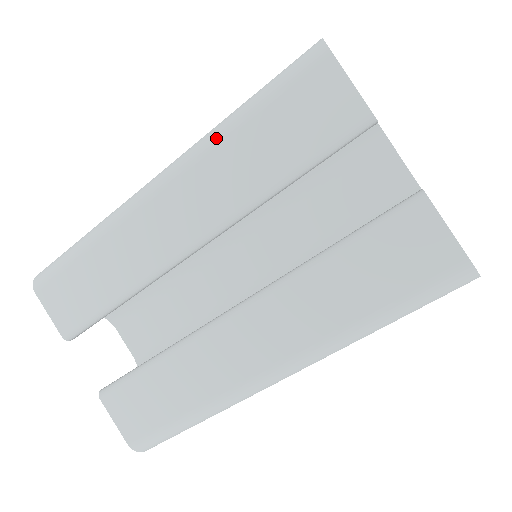
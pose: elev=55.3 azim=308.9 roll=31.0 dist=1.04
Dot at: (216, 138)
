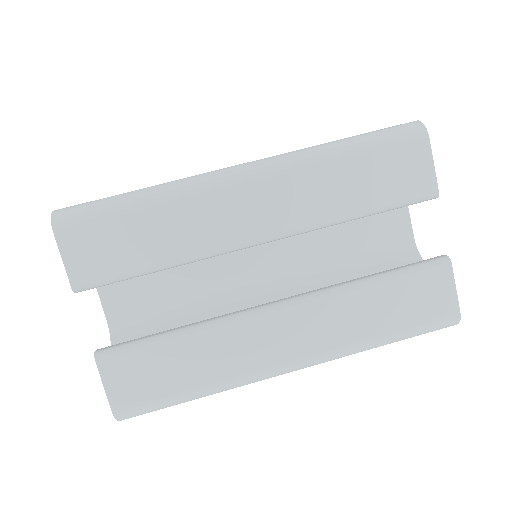
Dot at: (318, 159)
